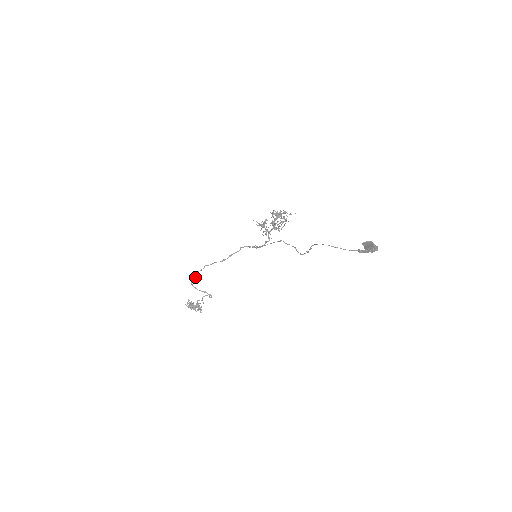
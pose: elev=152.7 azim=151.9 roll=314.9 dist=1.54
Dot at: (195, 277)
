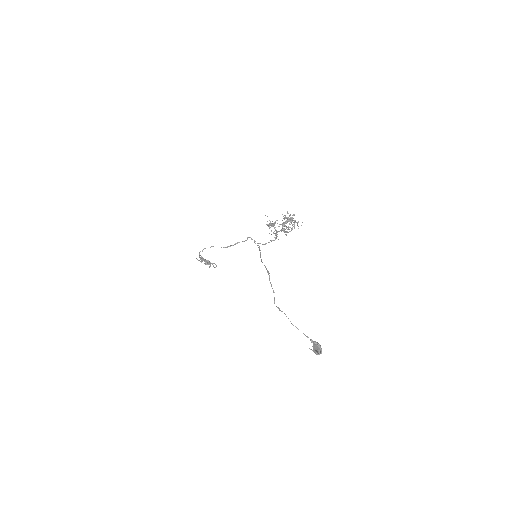
Dot at: (202, 251)
